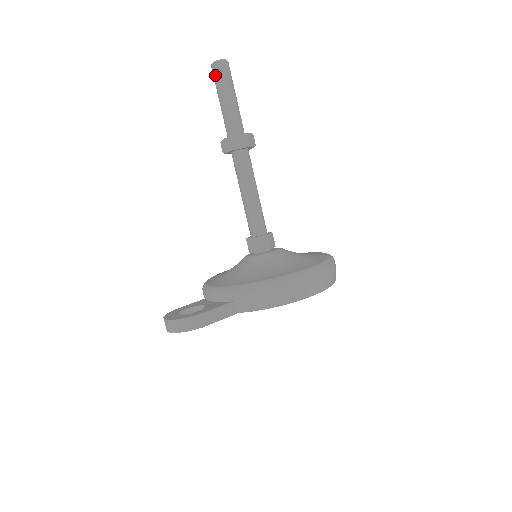
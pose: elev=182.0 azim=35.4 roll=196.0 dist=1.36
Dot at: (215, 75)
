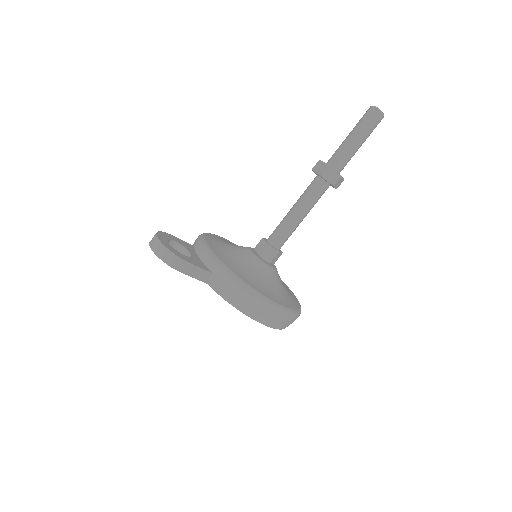
Dot at: (366, 116)
